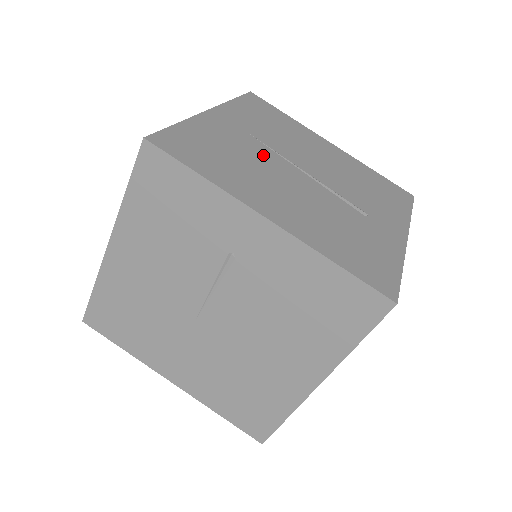
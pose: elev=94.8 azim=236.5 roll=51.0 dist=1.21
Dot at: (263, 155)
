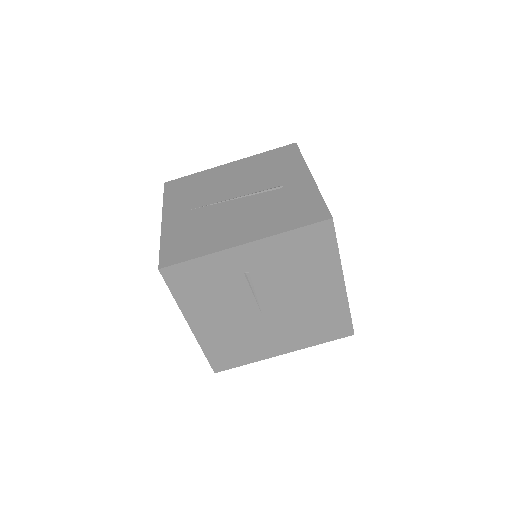
Dot at: (209, 214)
